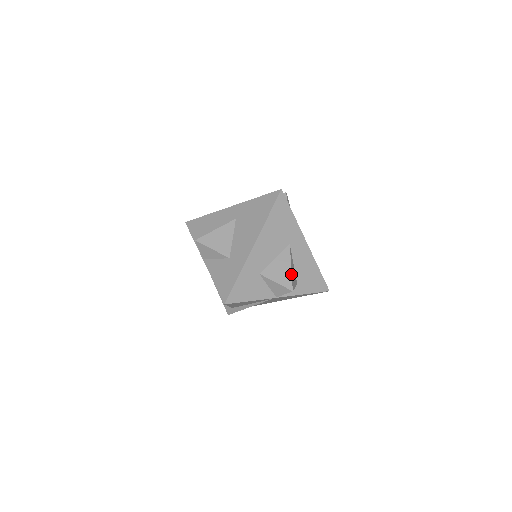
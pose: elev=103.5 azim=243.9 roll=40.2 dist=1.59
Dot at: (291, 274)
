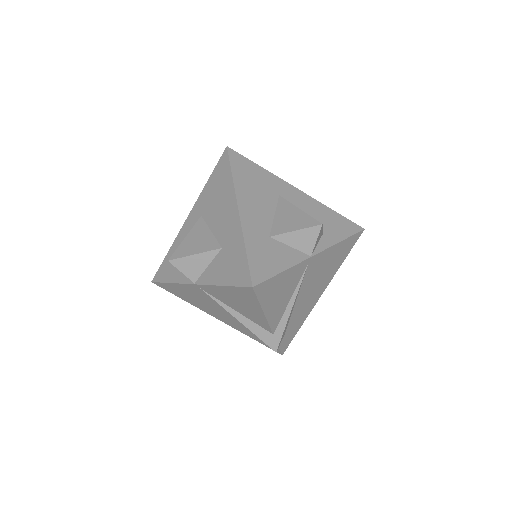
Dot at: (305, 213)
